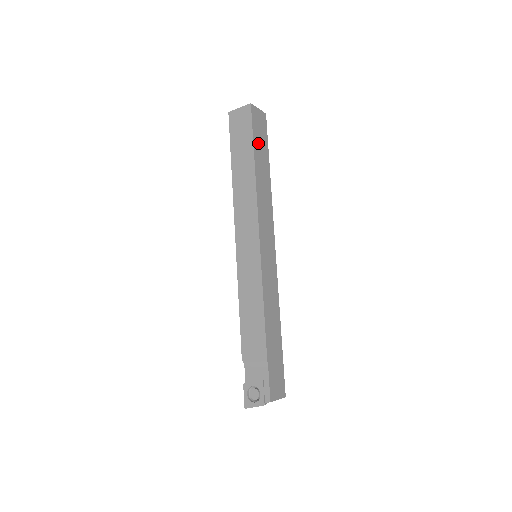
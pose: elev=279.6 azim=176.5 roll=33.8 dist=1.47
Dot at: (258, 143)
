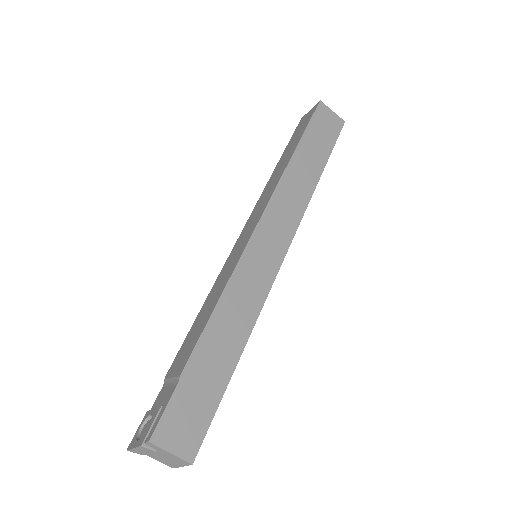
Dot at: (313, 138)
